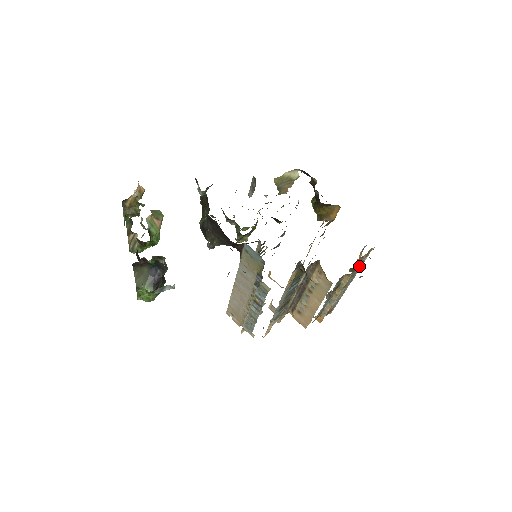
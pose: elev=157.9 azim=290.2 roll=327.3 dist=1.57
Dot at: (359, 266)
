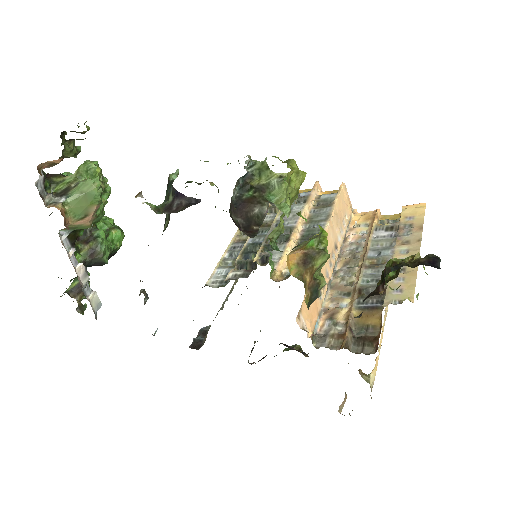
Dot at: occluded
